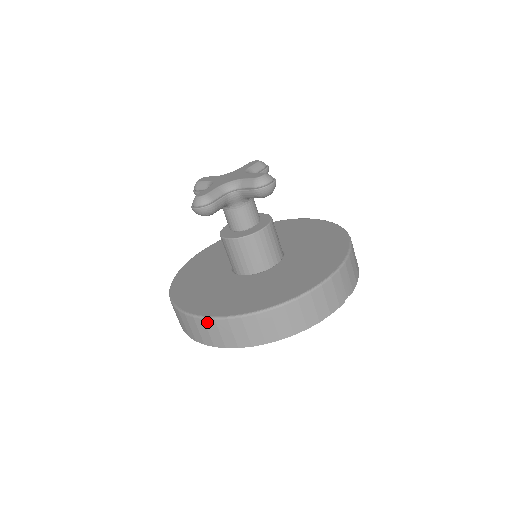
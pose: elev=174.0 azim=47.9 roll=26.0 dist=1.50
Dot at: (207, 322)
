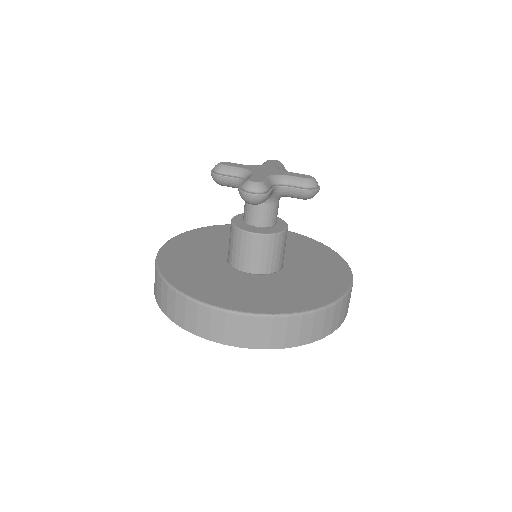
Dot at: (245, 319)
